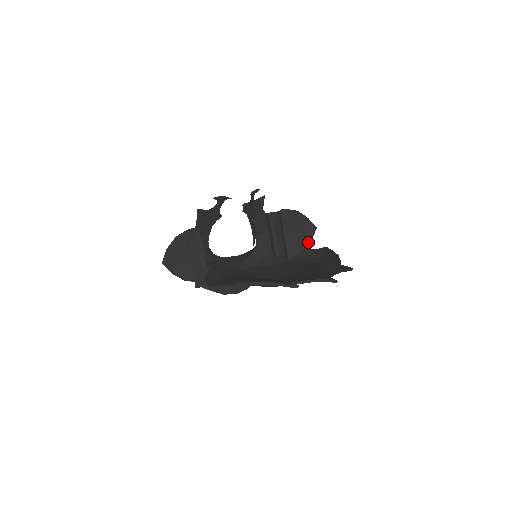
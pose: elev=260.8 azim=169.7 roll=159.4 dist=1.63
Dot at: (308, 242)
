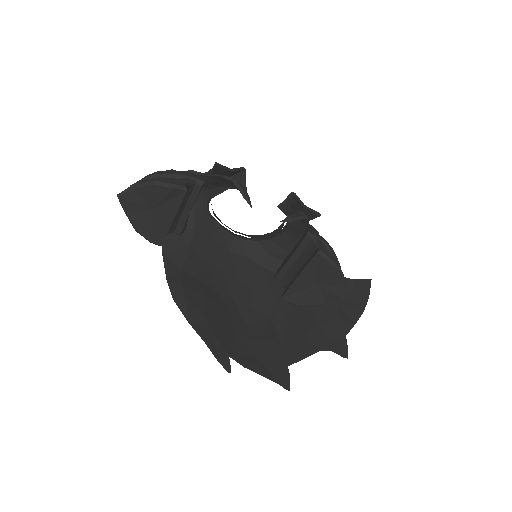
Dot at: (321, 303)
